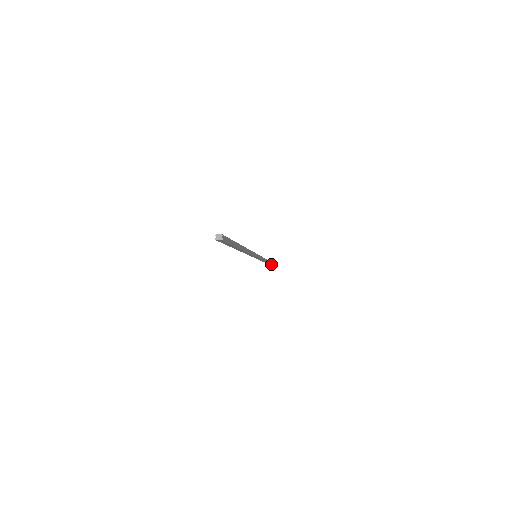
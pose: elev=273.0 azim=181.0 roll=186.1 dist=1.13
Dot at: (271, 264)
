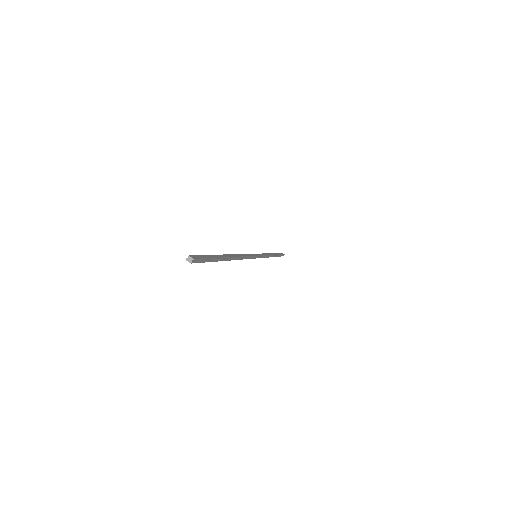
Dot at: occluded
